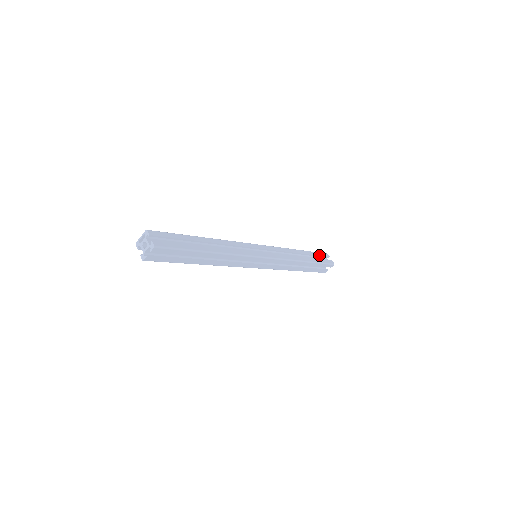
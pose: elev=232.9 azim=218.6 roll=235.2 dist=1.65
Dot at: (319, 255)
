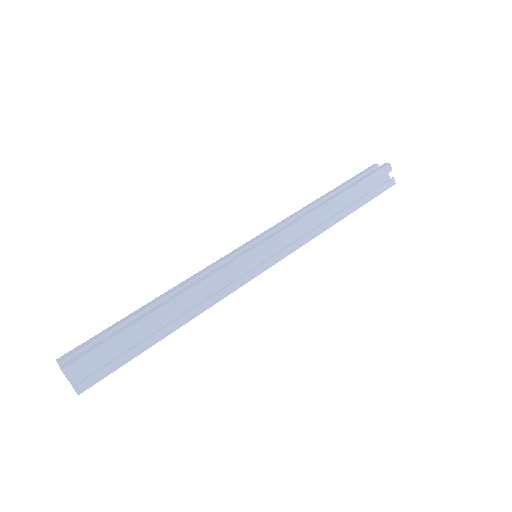
Dot at: (358, 176)
